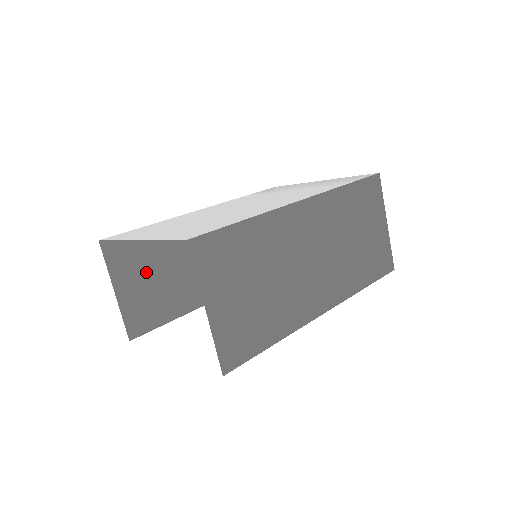
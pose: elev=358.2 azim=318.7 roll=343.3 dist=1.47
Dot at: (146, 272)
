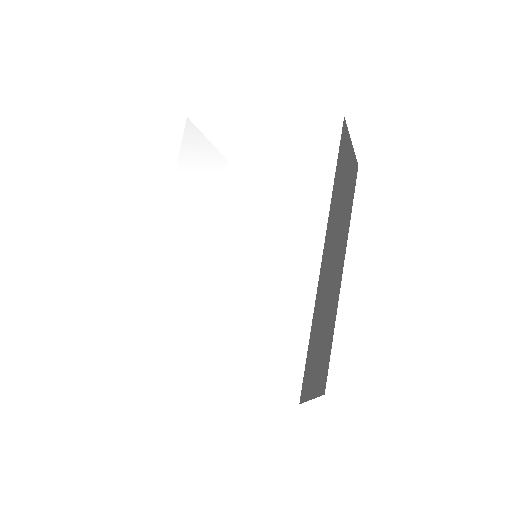
Dot at: occluded
